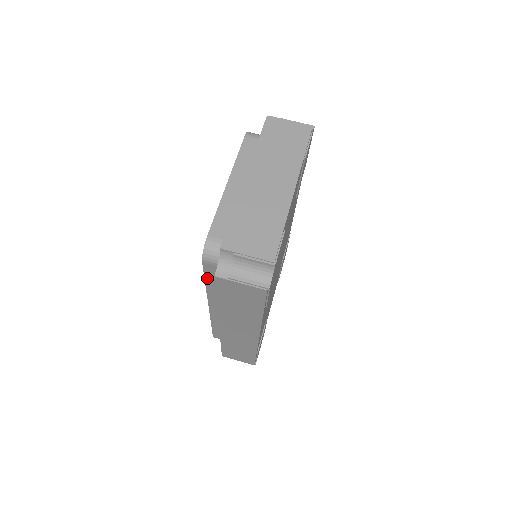
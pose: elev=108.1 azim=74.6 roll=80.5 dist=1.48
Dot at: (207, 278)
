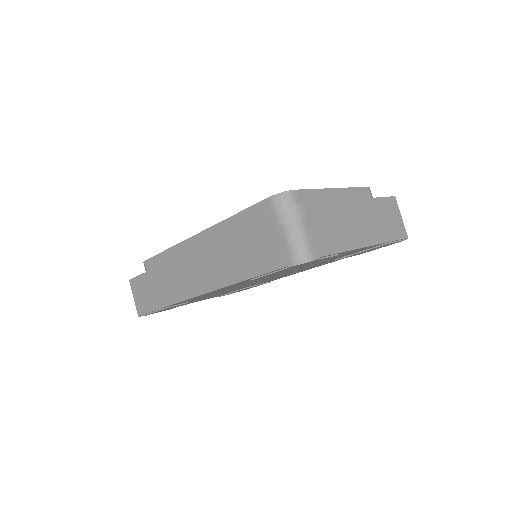
Dot at: (244, 213)
